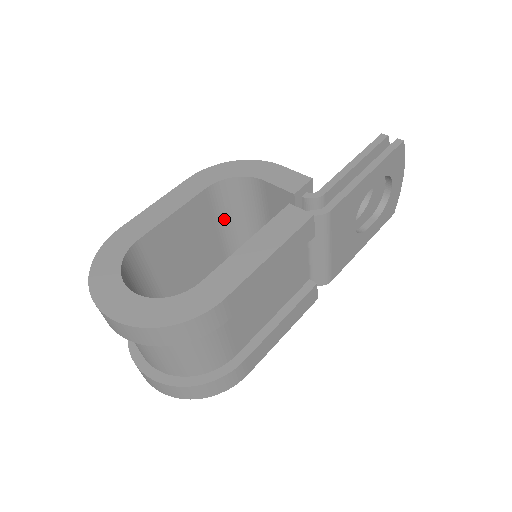
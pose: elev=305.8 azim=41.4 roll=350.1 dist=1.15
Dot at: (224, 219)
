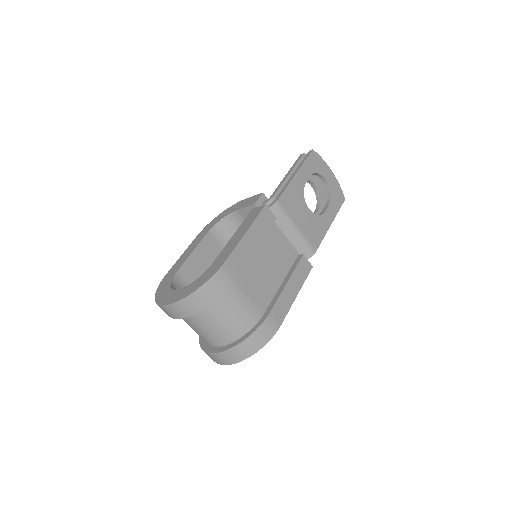
Dot at: occluded
